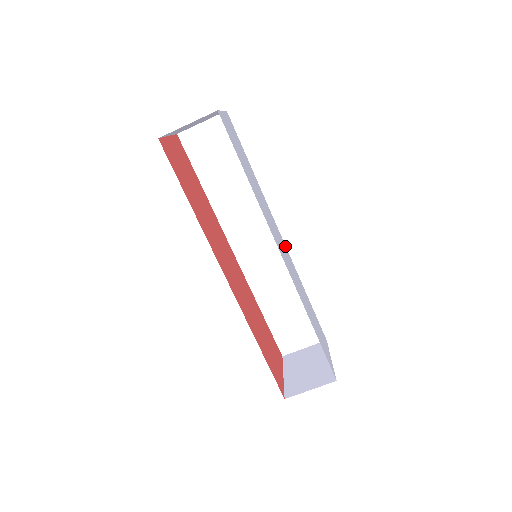
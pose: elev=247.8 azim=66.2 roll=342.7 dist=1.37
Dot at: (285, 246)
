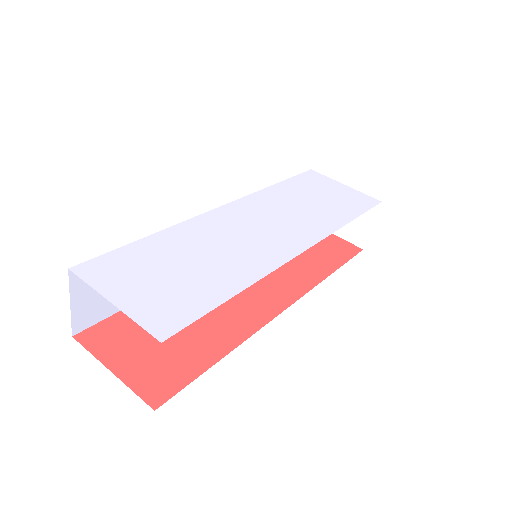
Dot at: (237, 203)
